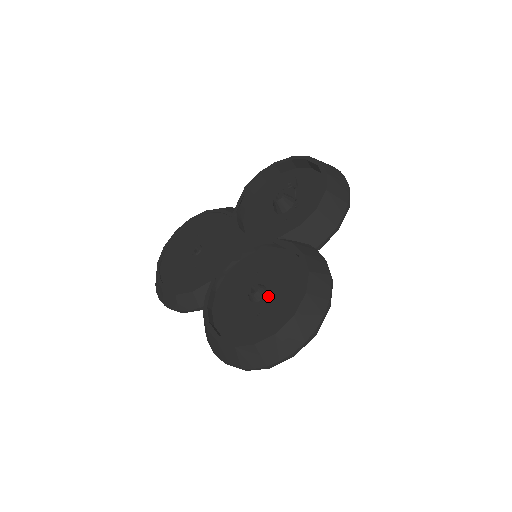
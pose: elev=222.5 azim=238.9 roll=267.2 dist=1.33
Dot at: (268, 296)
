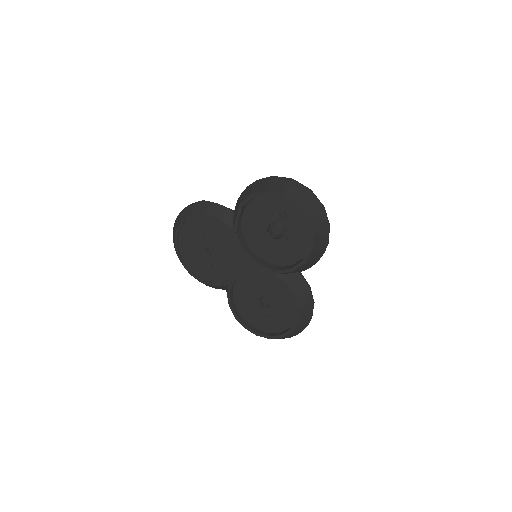
Dot at: (272, 307)
